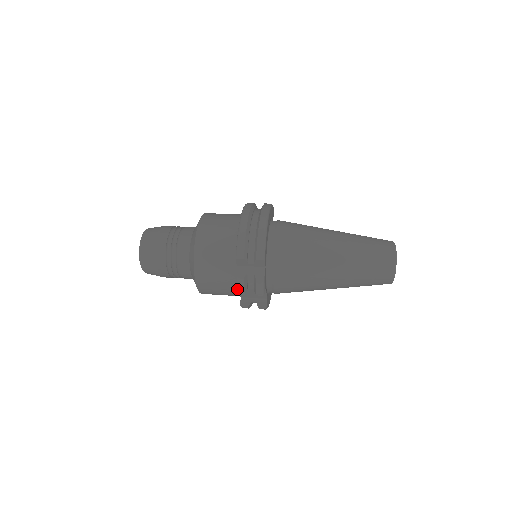
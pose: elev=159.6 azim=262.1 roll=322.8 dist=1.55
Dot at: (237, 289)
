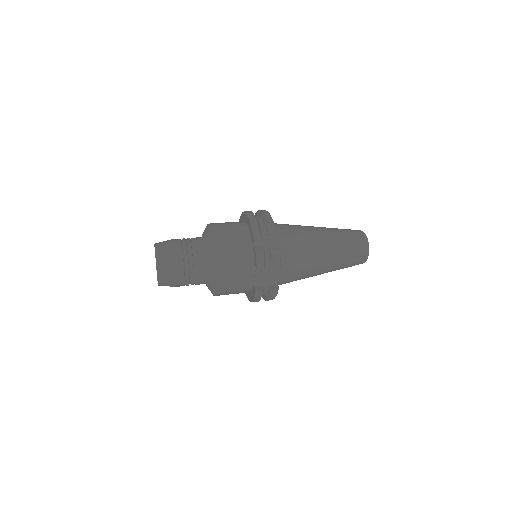
Dot at: (258, 264)
